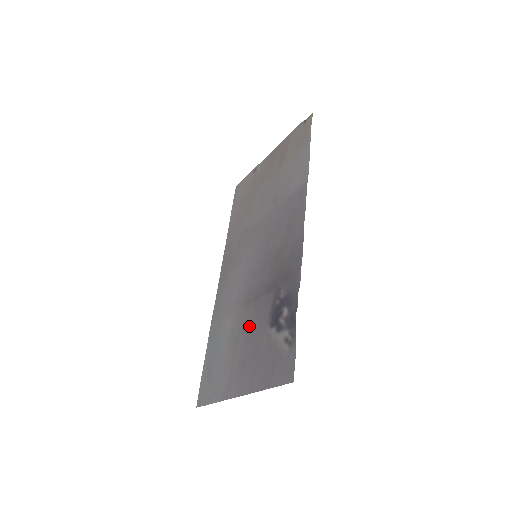
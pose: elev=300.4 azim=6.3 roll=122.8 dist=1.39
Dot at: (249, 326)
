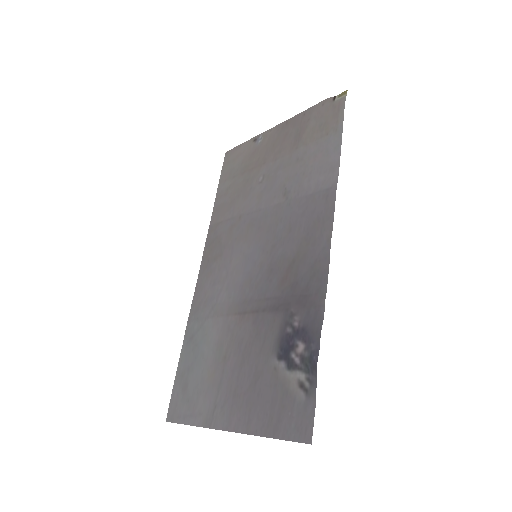
Dot at: (245, 345)
